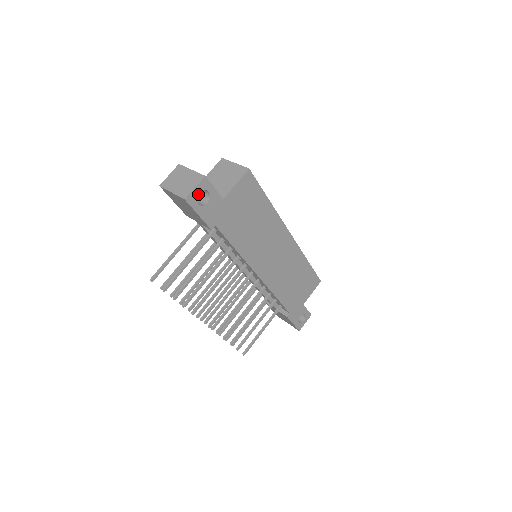
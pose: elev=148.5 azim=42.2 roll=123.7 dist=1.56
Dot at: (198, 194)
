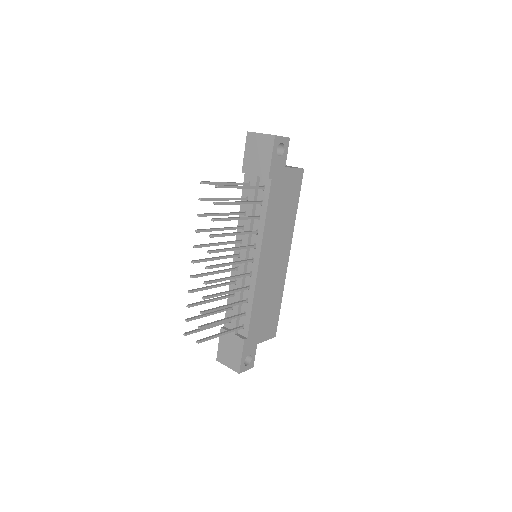
Dot at: occluded
